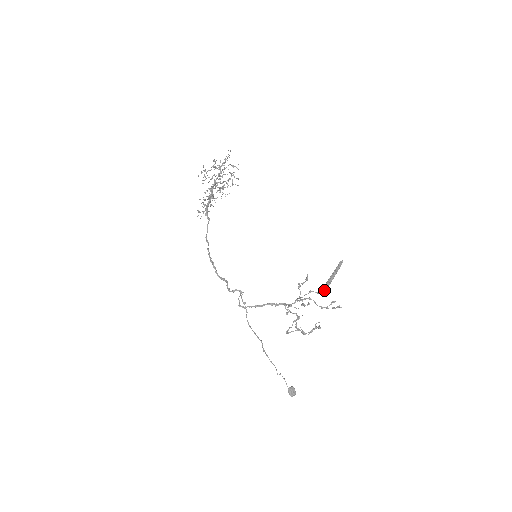
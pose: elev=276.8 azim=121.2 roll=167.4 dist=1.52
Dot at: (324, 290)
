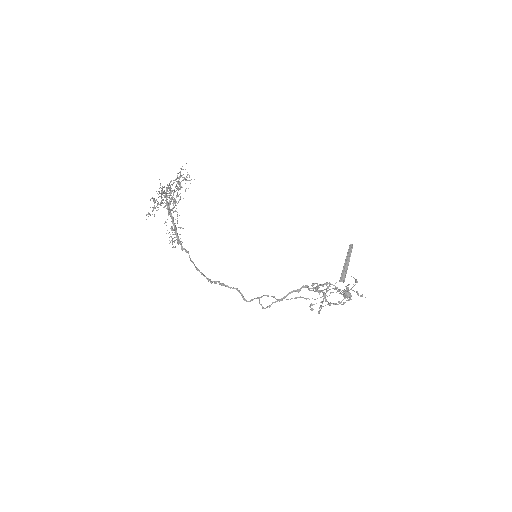
Dot at: (339, 303)
